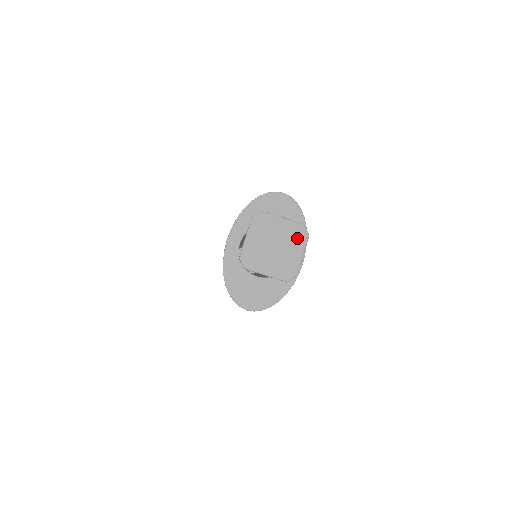
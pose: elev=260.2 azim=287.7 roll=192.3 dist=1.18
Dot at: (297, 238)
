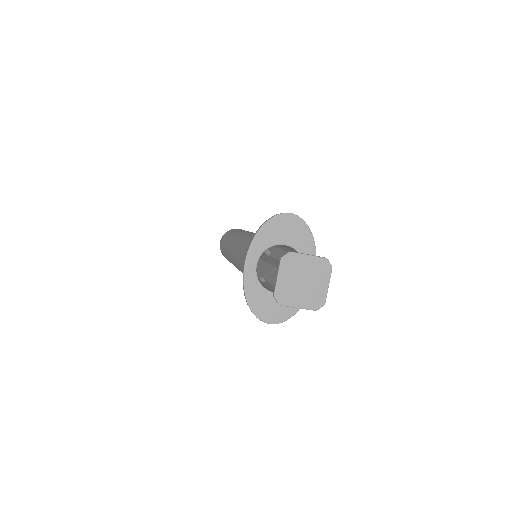
Dot at: (322, 271)
